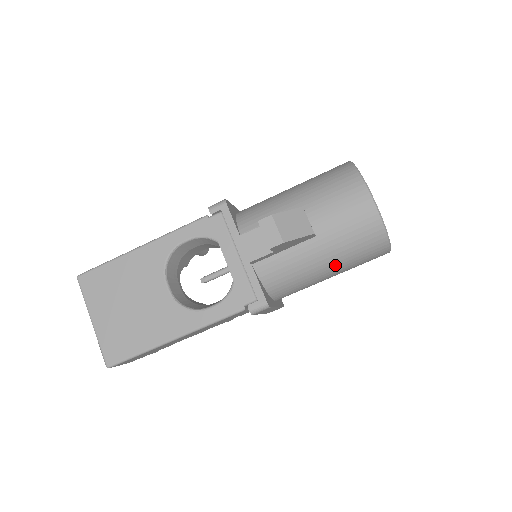
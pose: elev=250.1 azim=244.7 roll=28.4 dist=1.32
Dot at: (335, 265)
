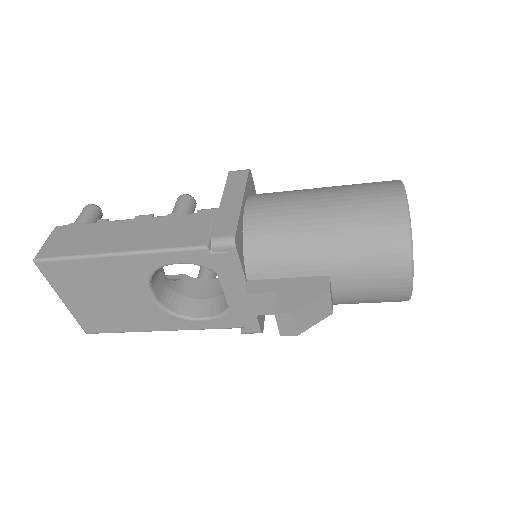
Dot at: occluded
